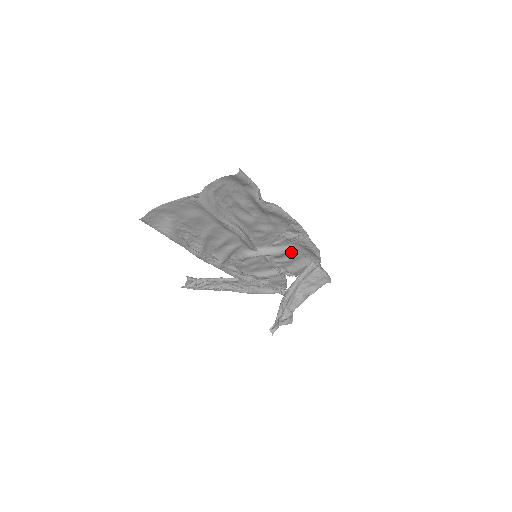
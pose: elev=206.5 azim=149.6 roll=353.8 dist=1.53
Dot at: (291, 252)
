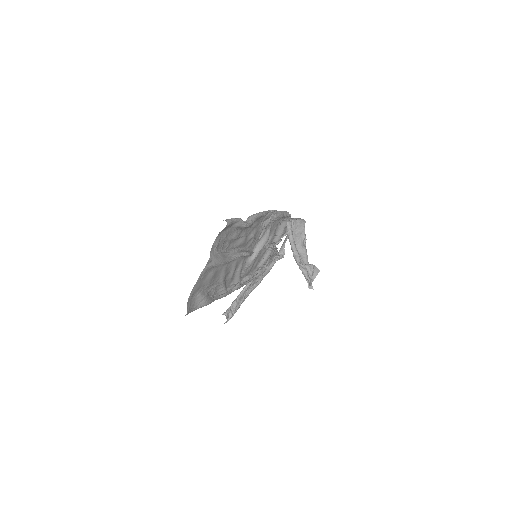
Dot at: (271, 230)
